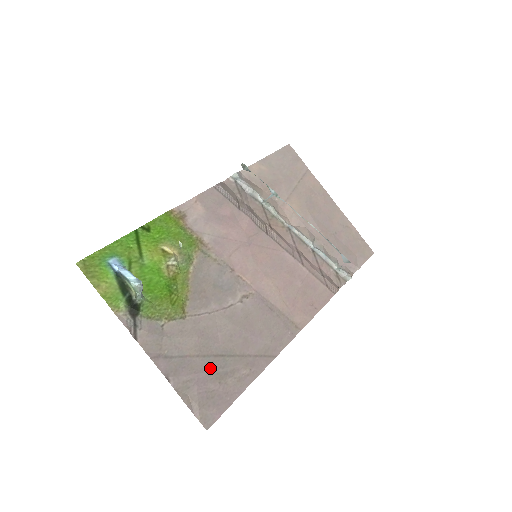
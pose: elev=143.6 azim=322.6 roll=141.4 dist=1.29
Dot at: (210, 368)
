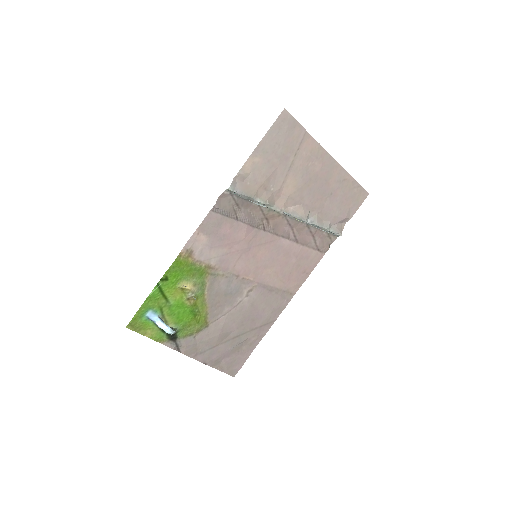
Dot at: (231, 347)
